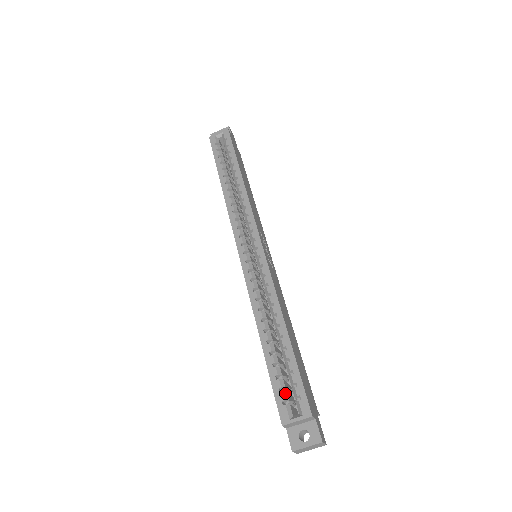
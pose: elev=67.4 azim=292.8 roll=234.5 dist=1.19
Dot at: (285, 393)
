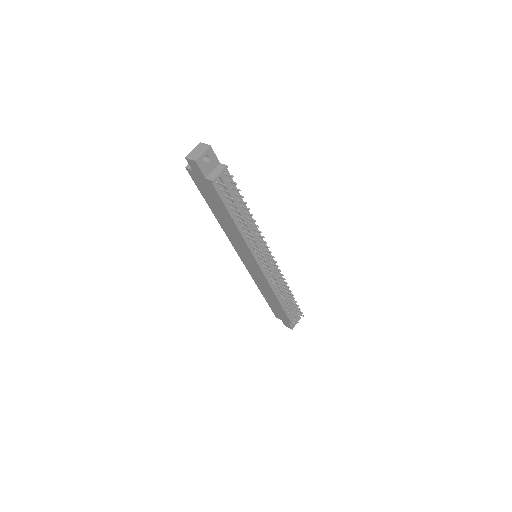
Dot at: occluded
